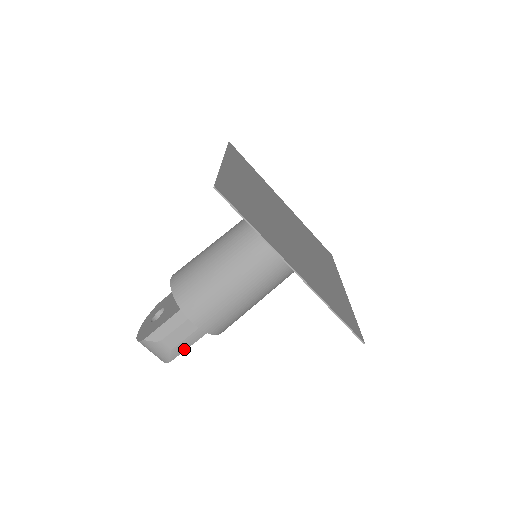
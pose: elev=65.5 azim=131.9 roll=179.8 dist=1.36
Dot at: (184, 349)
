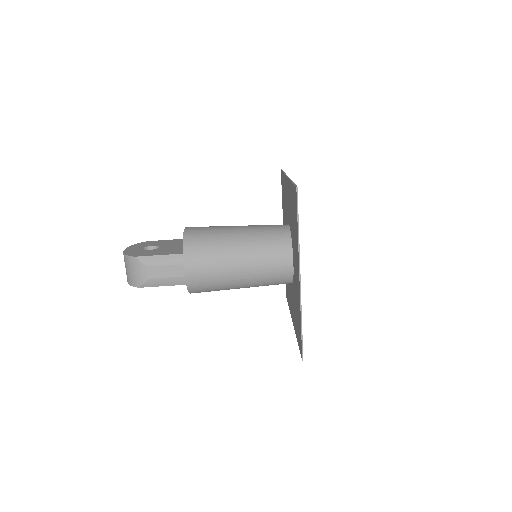
Dot at: (159, 285)
